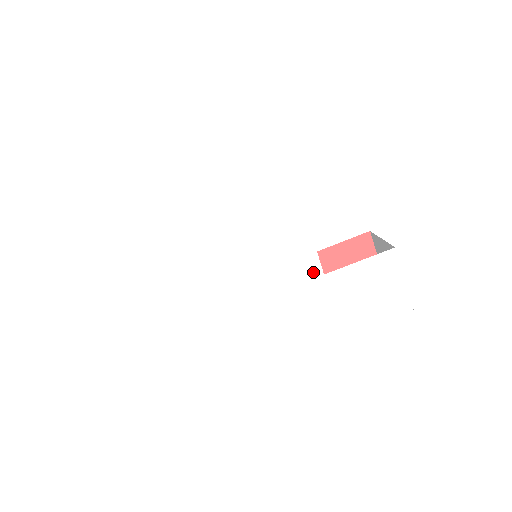
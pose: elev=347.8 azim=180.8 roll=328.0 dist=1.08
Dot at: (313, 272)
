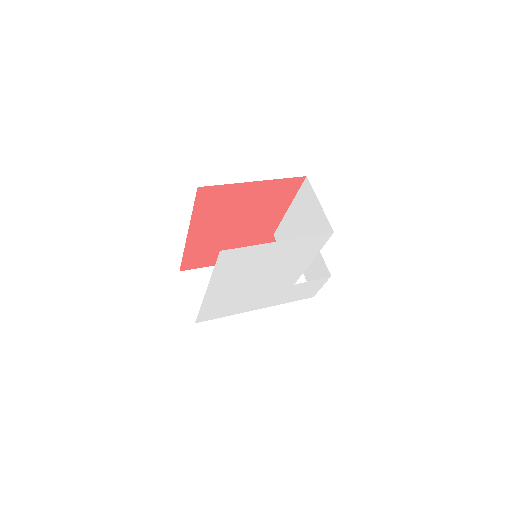
Dot at: (290, 284)
